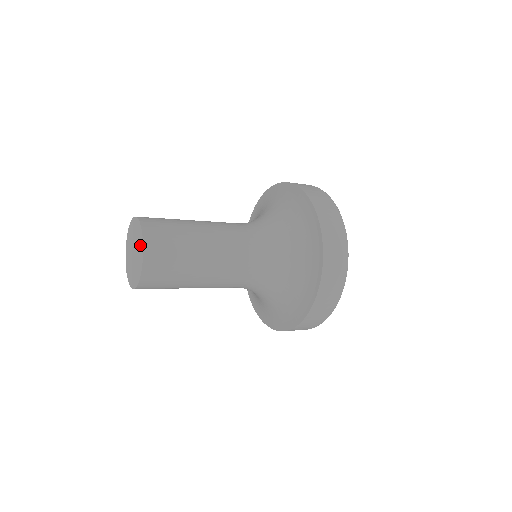
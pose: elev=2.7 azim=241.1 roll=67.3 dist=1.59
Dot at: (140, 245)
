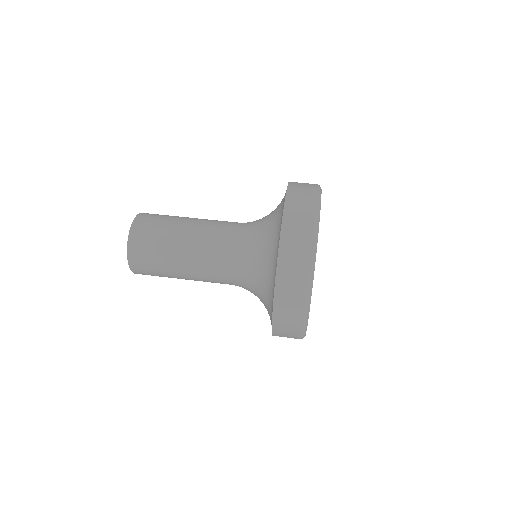
Dot at: occluded
